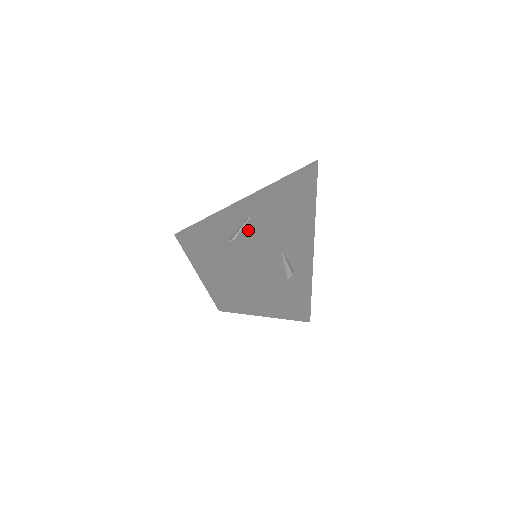
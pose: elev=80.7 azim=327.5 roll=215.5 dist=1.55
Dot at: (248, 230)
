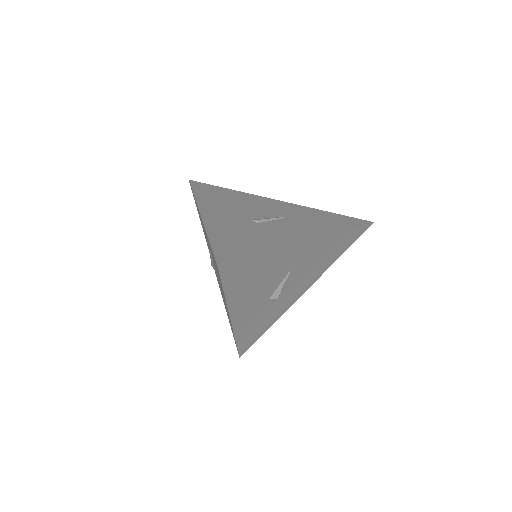
Dot at: (278, 225)
